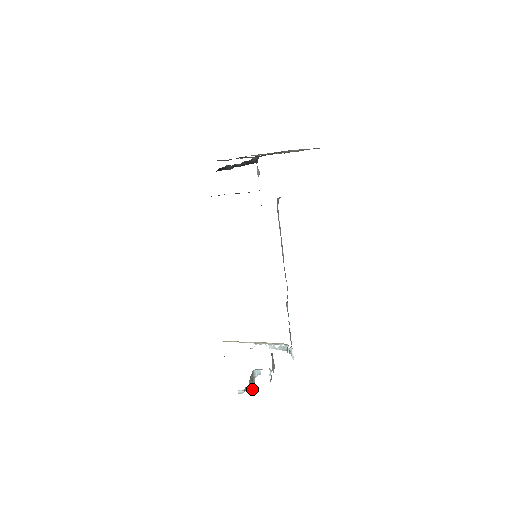
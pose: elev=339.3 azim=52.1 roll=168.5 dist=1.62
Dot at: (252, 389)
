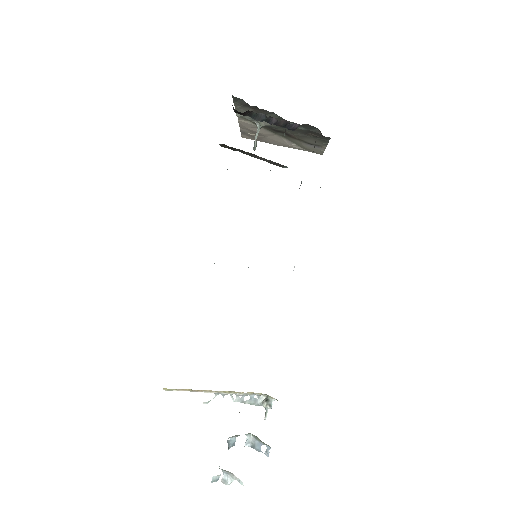
Dot at: occluded
